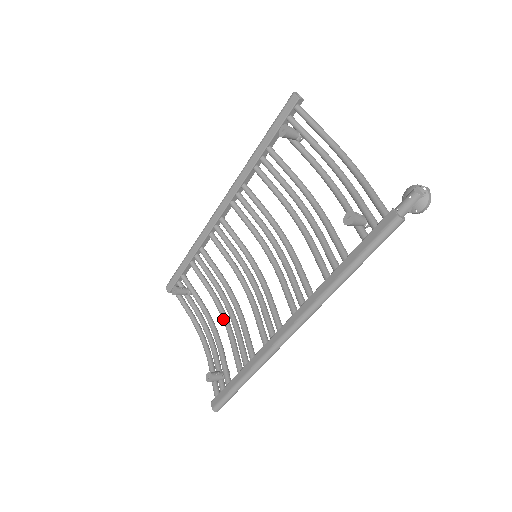
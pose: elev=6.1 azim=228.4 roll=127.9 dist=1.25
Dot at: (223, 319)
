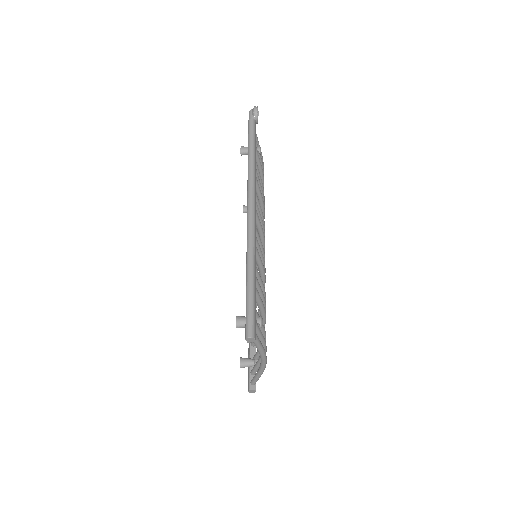
Dot at: occluded
